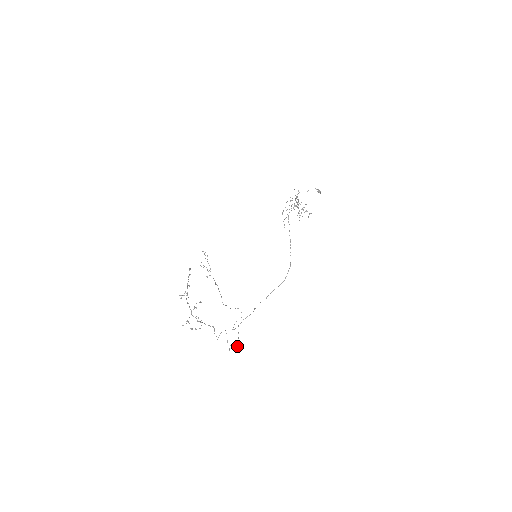
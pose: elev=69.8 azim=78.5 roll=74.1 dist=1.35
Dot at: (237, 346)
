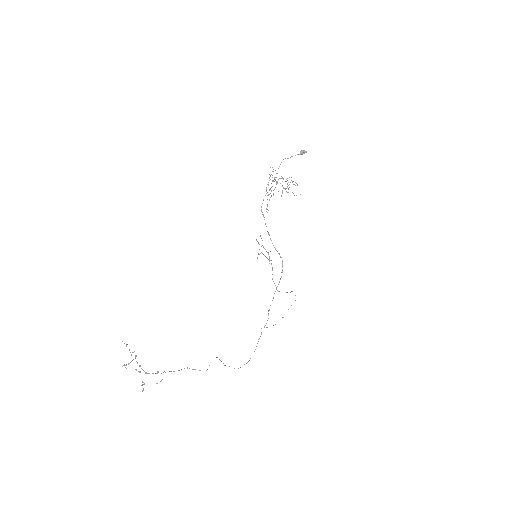
Dot at: (250, 358)
